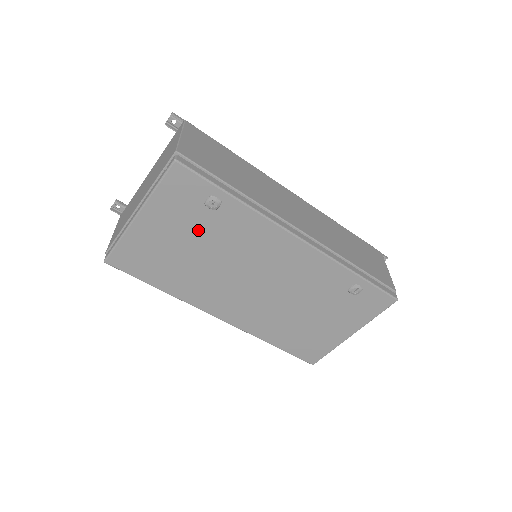
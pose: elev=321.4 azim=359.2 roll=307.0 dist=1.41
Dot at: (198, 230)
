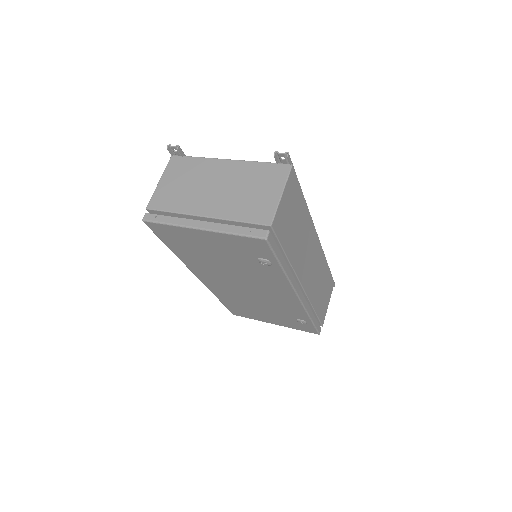
Dot at: (237, 258)
